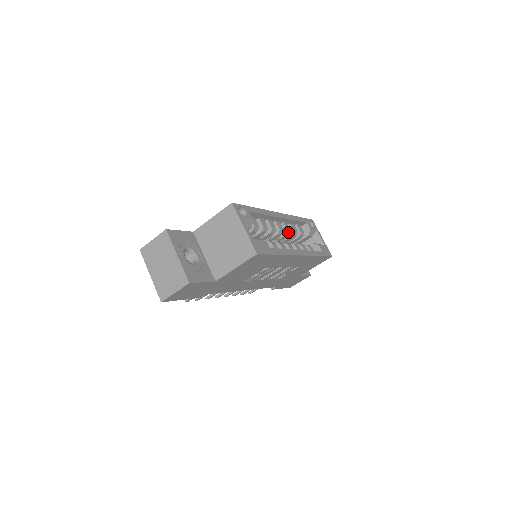
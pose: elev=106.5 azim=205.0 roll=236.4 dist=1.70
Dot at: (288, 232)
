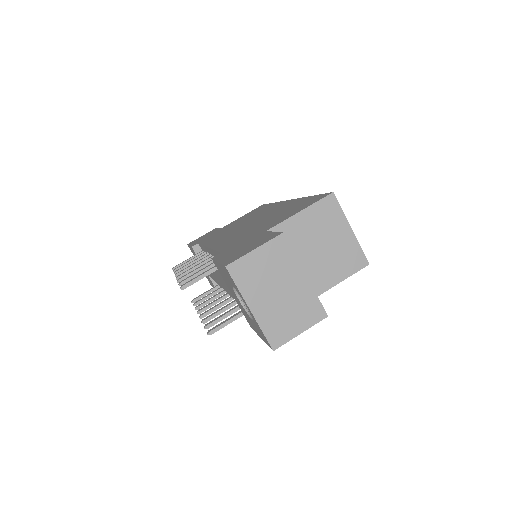
Dot at: occluded
